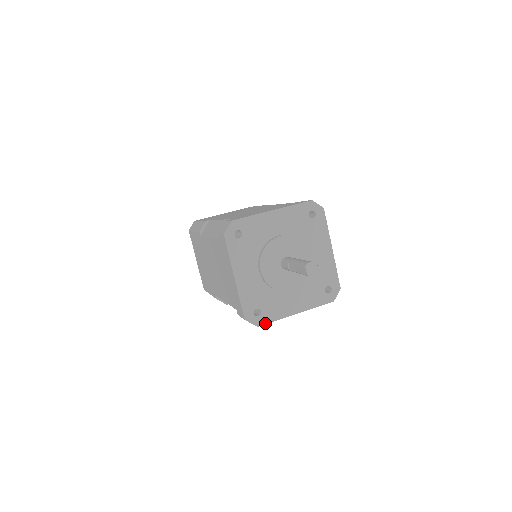
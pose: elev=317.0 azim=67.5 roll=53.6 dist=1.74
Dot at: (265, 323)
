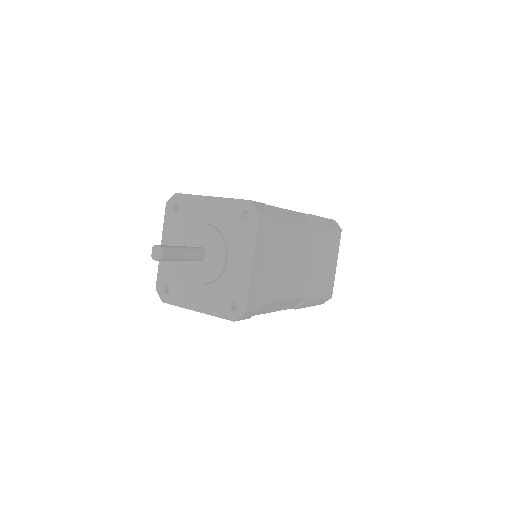
Dot at: (169, 303)
